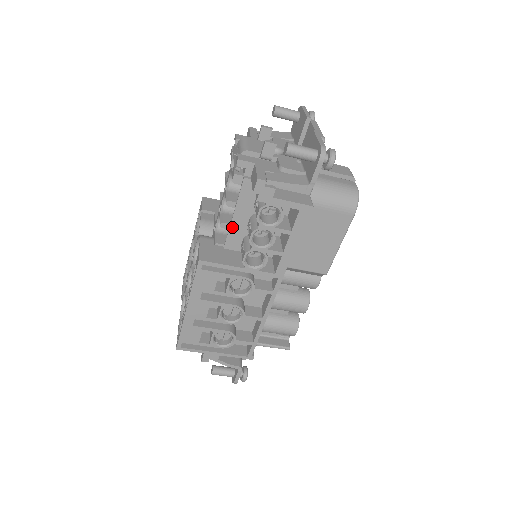
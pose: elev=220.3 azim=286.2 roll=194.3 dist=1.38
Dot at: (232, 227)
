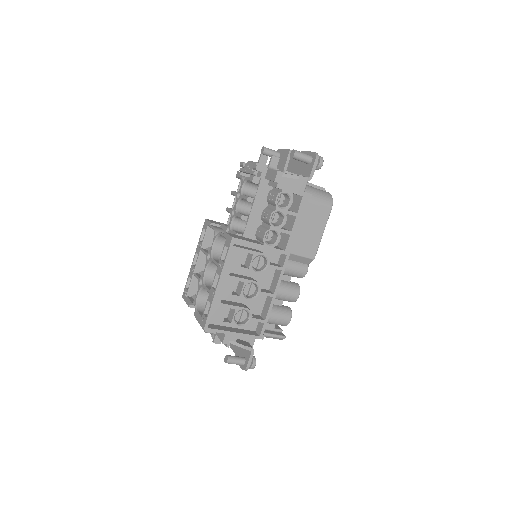
Dot at: (250, 218)
